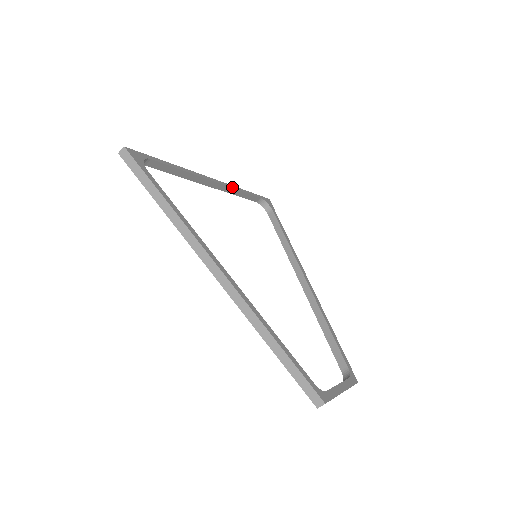
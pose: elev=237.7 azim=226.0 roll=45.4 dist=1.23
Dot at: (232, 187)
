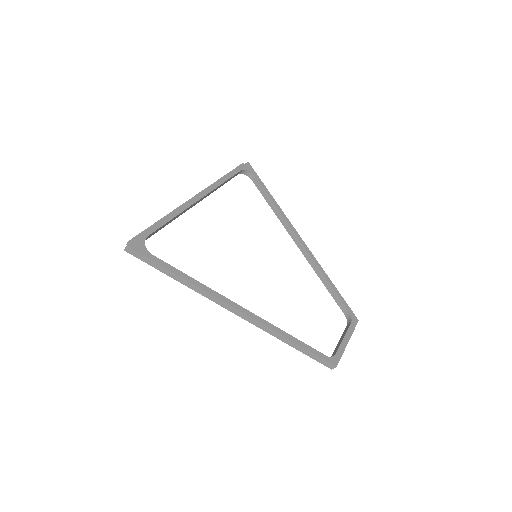
Dot at: (215, 187)
